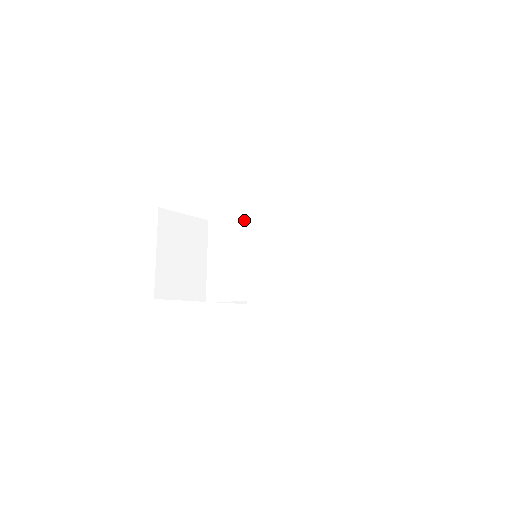
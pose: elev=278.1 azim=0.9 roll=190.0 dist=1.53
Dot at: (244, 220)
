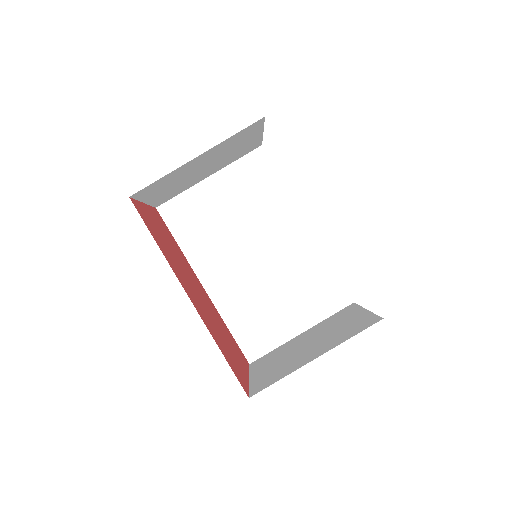
Dot at: (290, 209)
